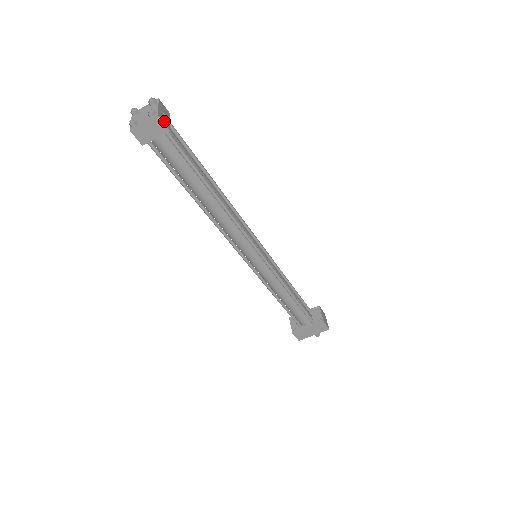
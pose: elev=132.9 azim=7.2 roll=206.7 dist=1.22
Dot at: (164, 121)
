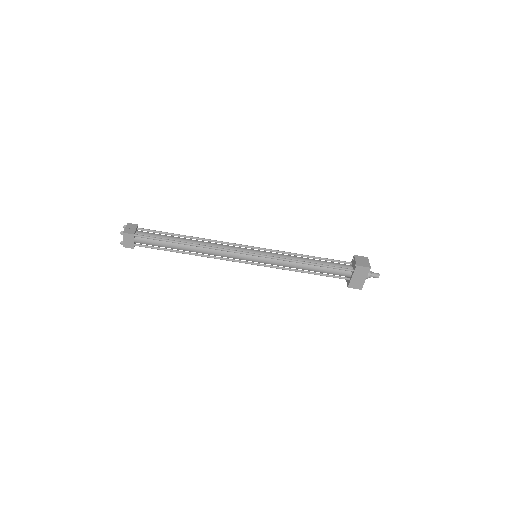
Dot at: (129, 232)
